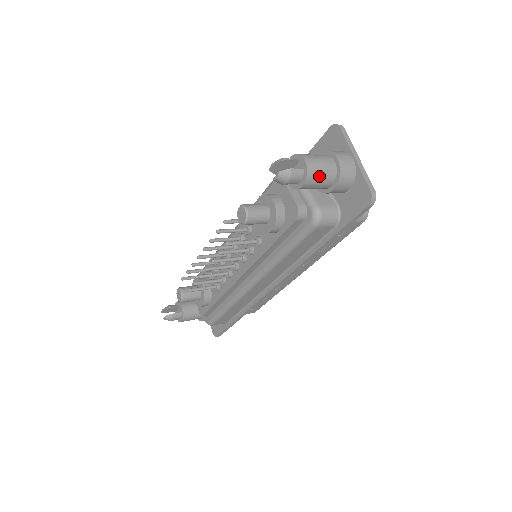
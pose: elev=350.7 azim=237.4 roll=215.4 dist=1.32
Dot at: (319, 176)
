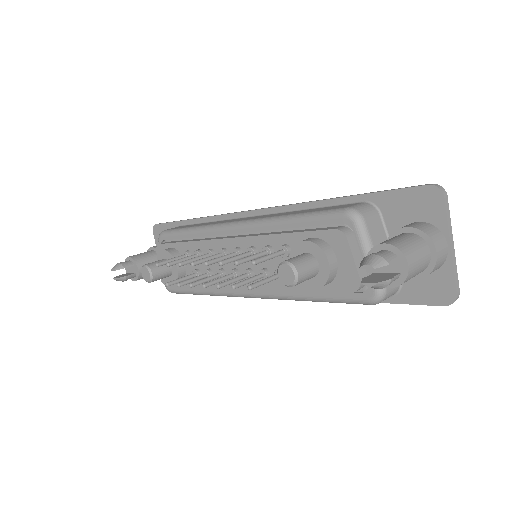
Dot at: (412, 277)
